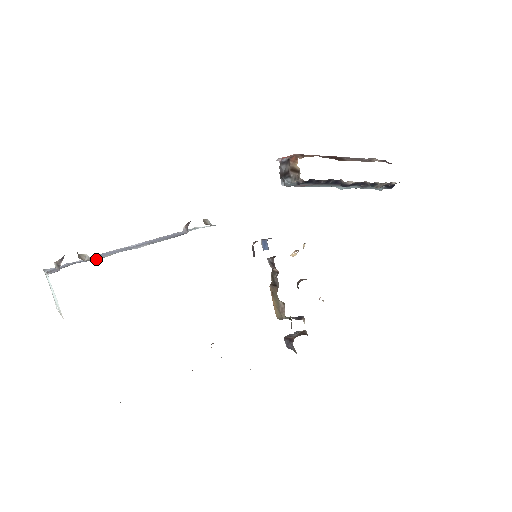
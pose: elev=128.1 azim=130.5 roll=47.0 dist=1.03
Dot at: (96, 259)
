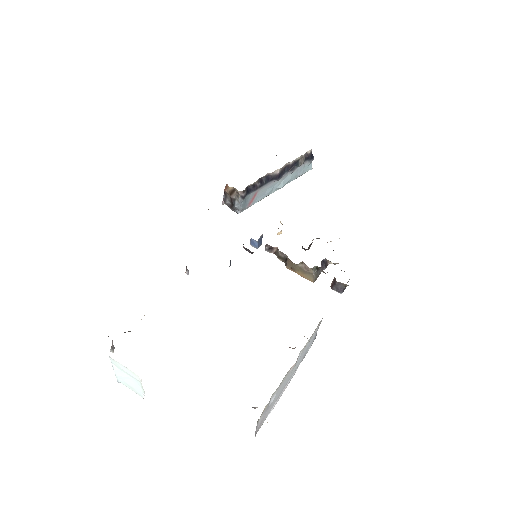
Dot at: occluded
